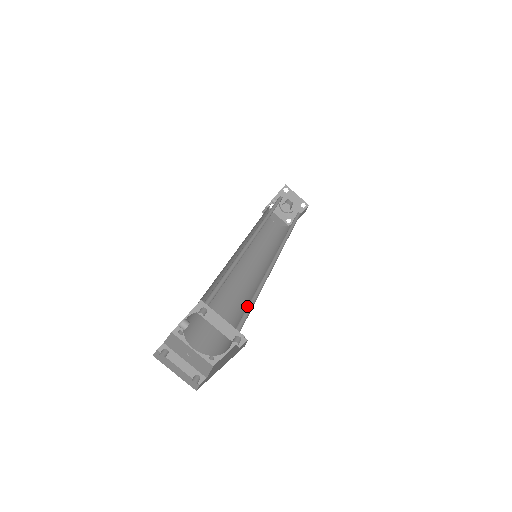
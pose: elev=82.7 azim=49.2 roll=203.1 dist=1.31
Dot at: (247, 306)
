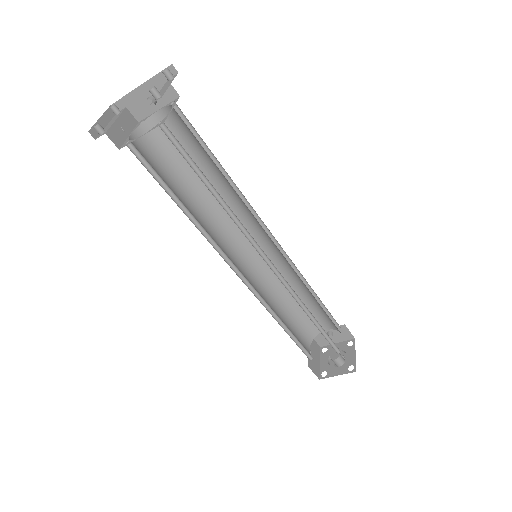
Dot at: (197, 169)
